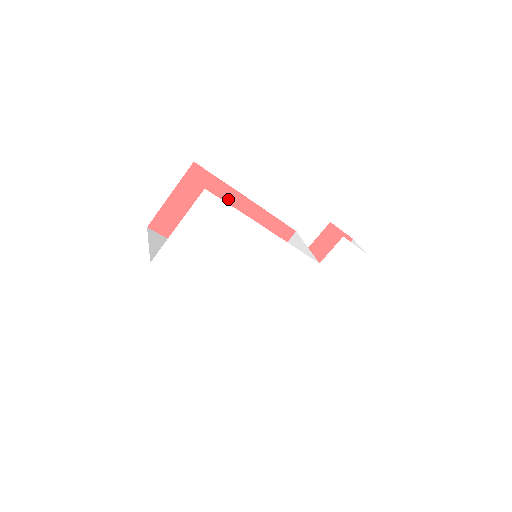
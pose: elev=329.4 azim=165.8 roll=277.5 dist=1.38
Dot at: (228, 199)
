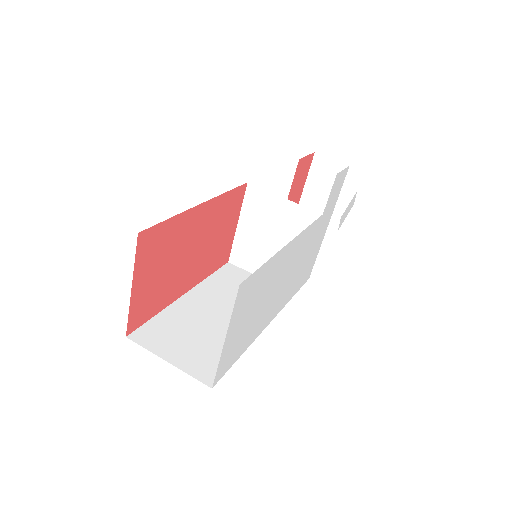
Dot at: (185, 225)
